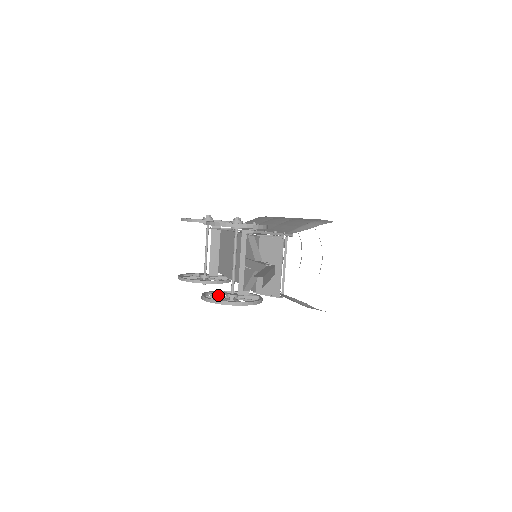
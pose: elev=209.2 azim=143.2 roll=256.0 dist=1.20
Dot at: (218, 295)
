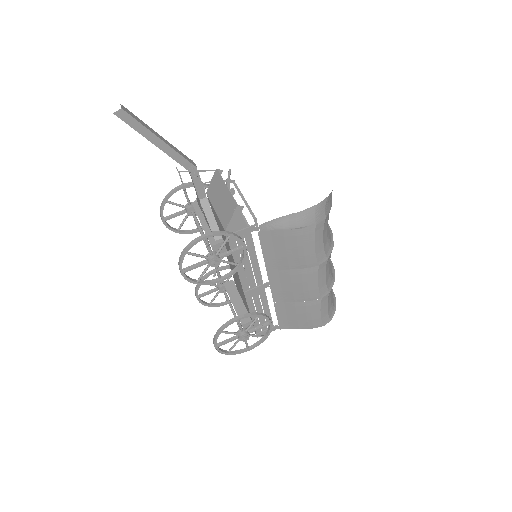
Dot at: (203, 271)
